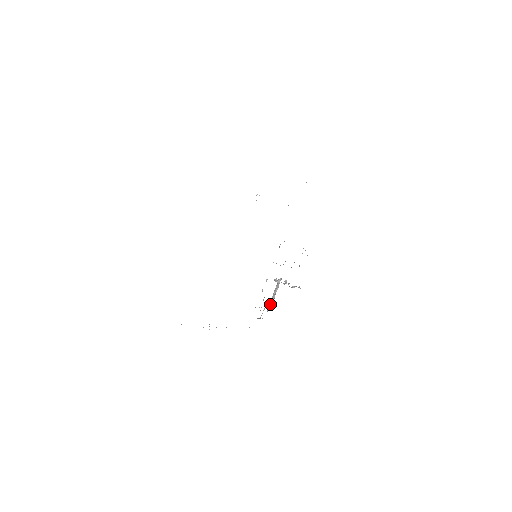
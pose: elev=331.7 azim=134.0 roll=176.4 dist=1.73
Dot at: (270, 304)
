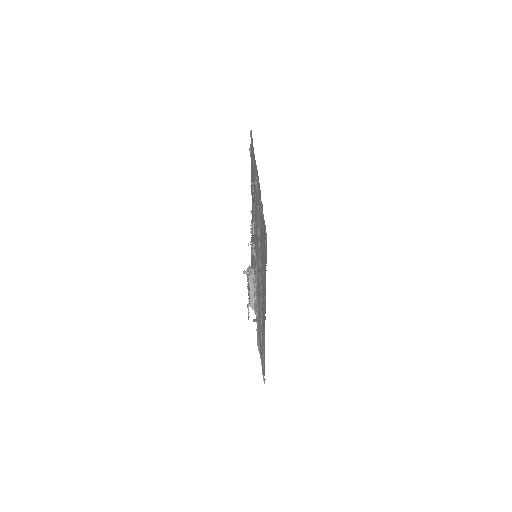
Dot at: (252, 300)
